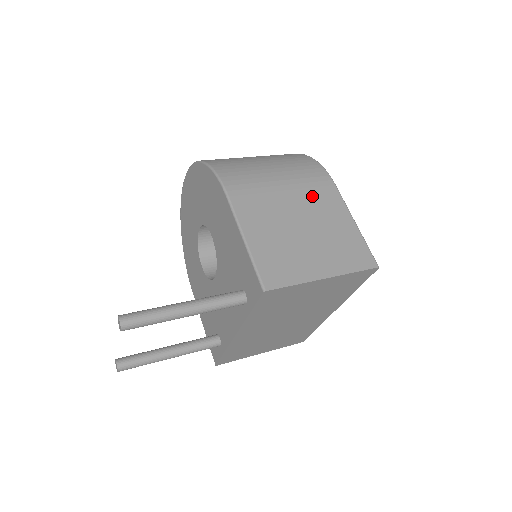
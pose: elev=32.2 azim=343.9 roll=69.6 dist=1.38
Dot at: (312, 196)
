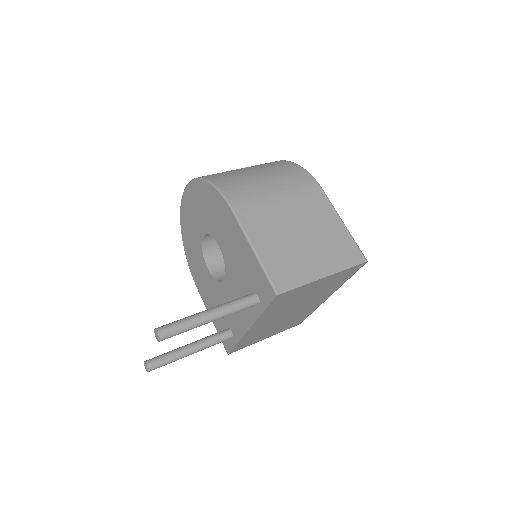
Dot at: (305, 203)
